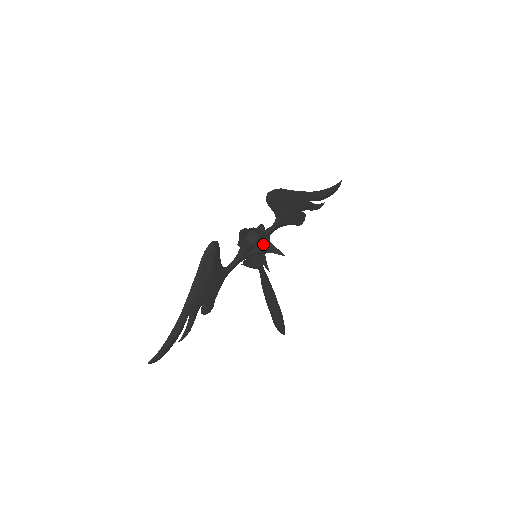
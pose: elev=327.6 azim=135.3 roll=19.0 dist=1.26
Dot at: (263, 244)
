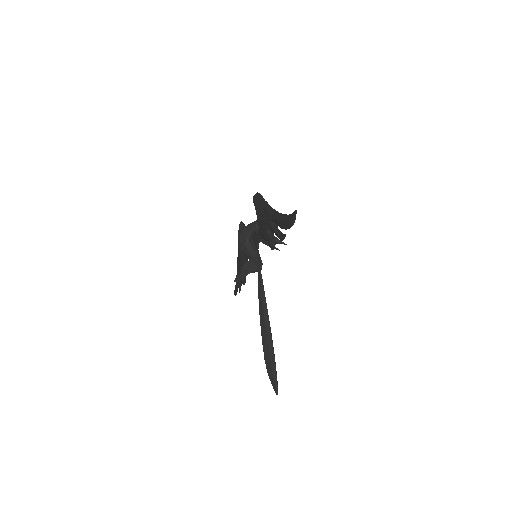
Dot at: occluded
